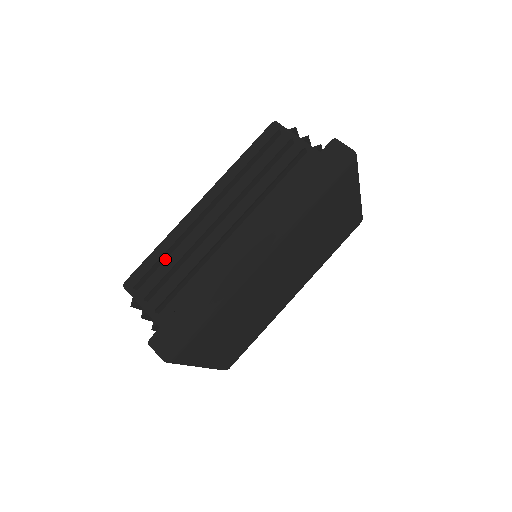
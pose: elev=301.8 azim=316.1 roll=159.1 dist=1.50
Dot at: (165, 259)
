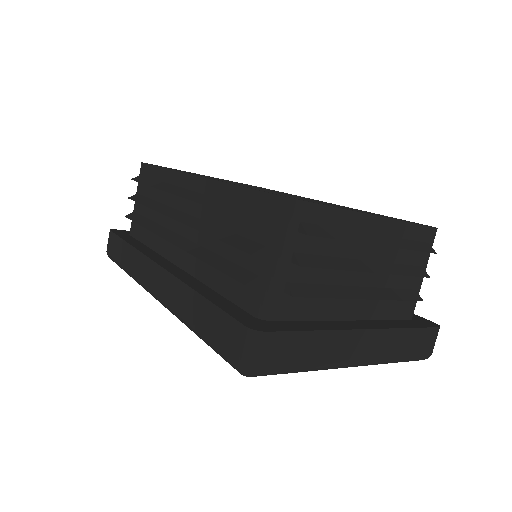
Dot at: occluded
